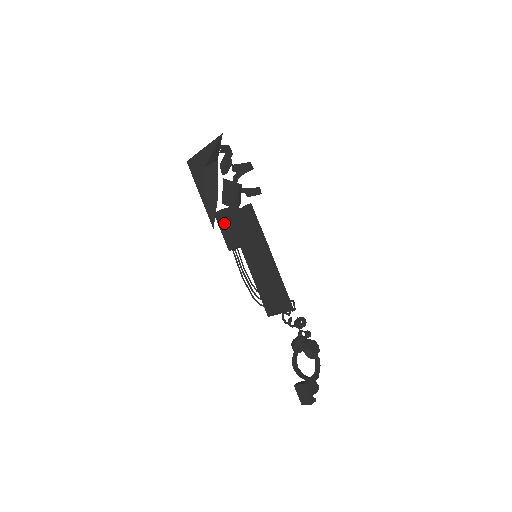
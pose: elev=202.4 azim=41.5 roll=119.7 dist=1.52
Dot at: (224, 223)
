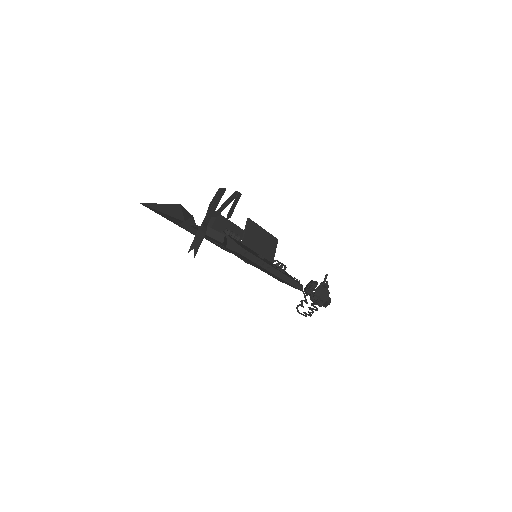
Dot at: occluded
